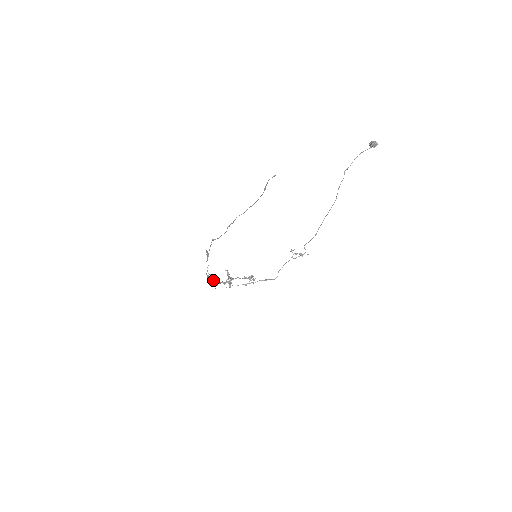
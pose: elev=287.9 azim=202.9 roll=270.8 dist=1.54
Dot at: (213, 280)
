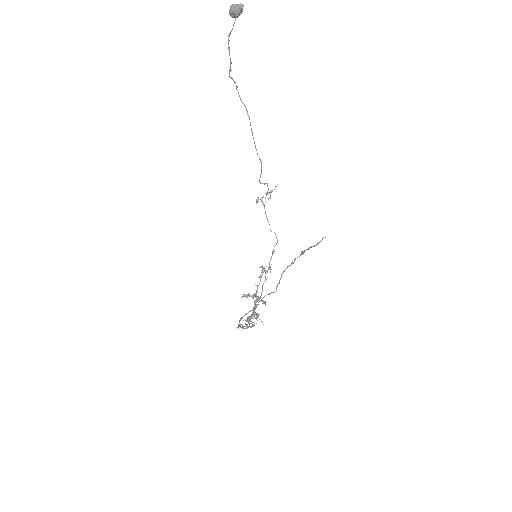
Dot at: occluded
